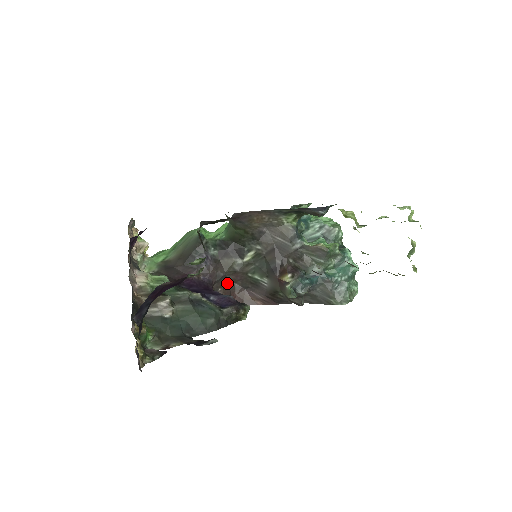
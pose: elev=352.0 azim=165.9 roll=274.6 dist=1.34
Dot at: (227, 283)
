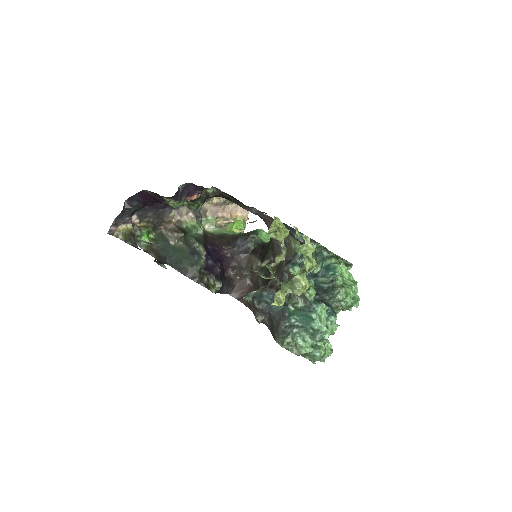
Dot at: (247, 278)
